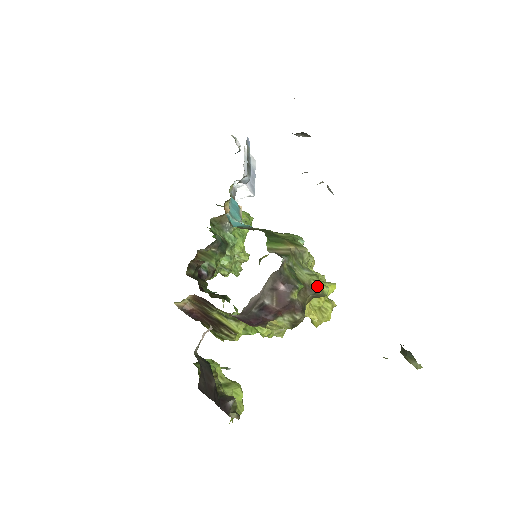
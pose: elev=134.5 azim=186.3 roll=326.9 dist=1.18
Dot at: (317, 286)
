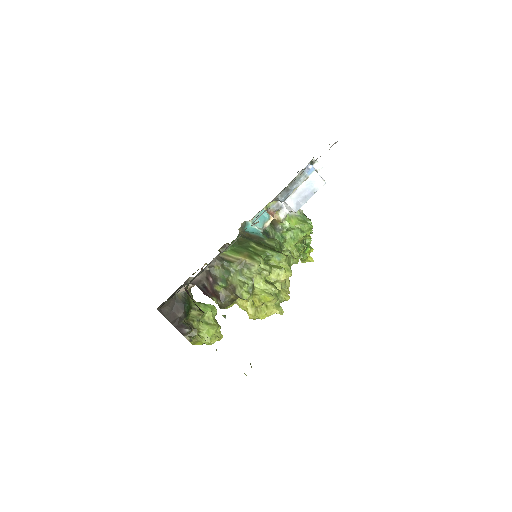
Dot at: (240, 290)
